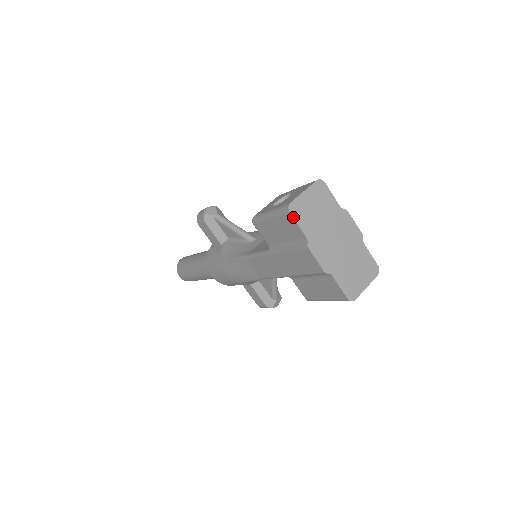
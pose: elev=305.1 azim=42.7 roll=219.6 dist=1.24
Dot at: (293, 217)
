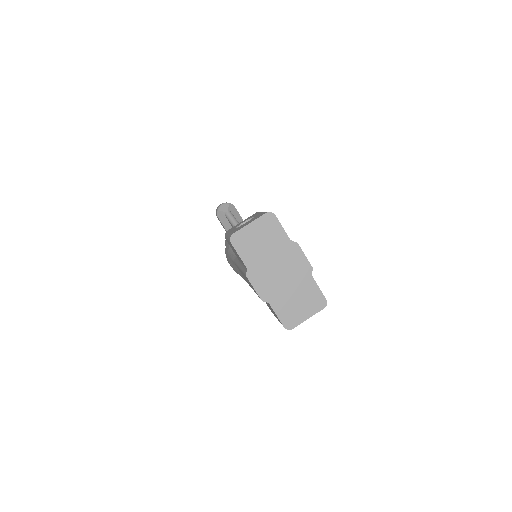
Dot at: (234, 247)
